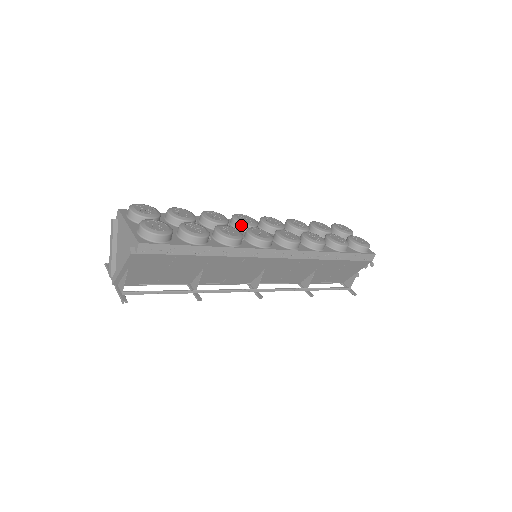
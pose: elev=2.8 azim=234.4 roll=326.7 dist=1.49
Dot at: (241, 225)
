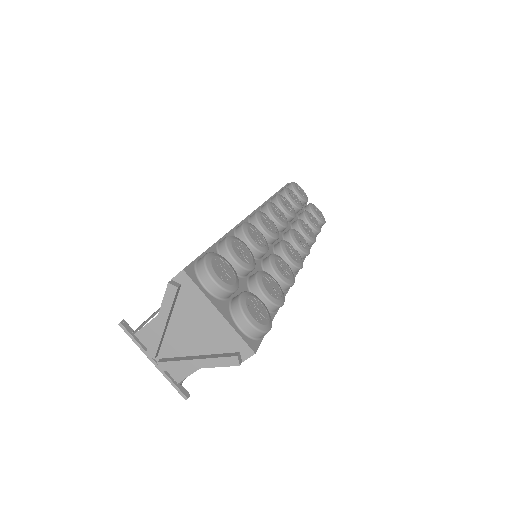
Dot at: (271, 239)
